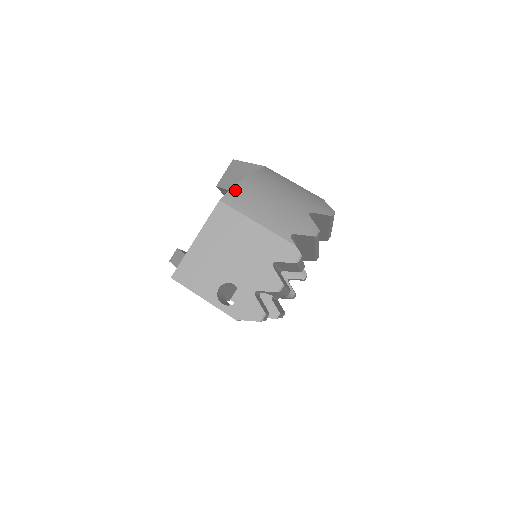
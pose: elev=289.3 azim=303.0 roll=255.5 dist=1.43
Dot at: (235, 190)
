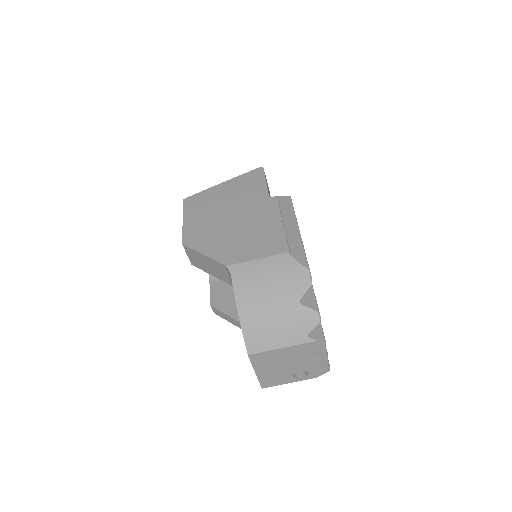
Dot at: (247, 338)
